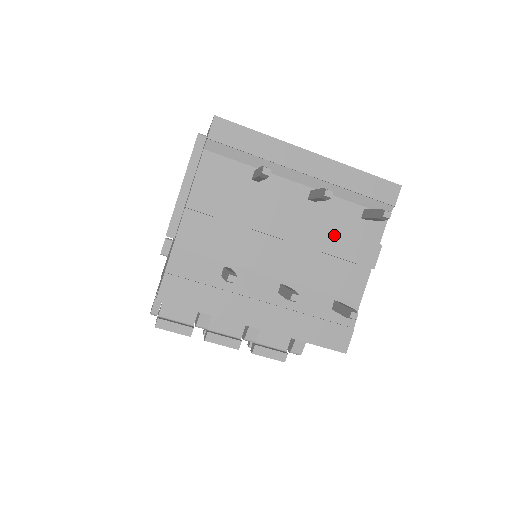
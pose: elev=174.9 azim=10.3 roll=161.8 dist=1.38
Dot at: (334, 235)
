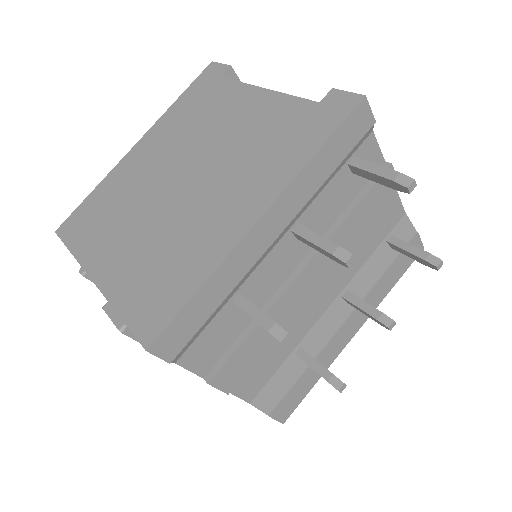
Dot at: (349, 223)
